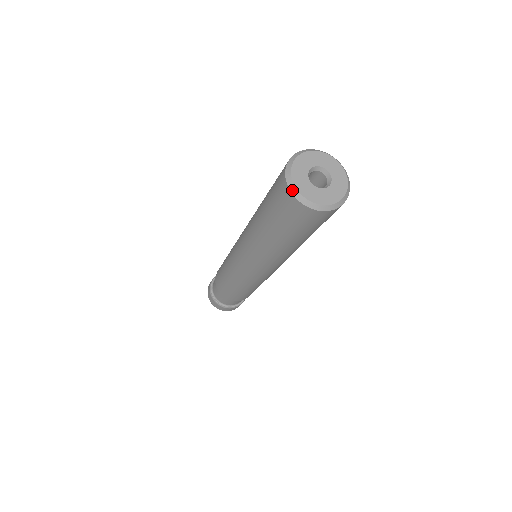
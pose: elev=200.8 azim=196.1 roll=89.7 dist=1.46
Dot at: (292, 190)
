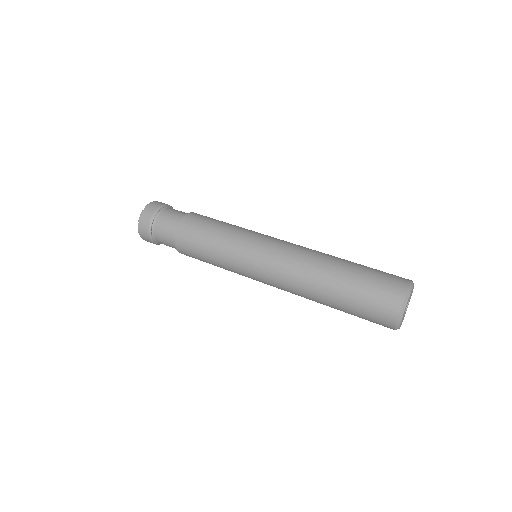
Dot at: (399, 321)
